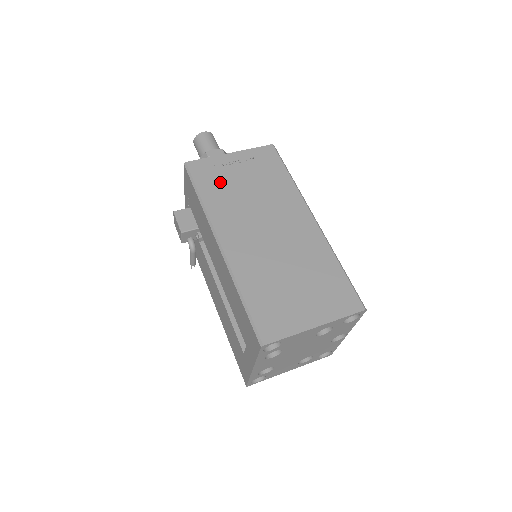
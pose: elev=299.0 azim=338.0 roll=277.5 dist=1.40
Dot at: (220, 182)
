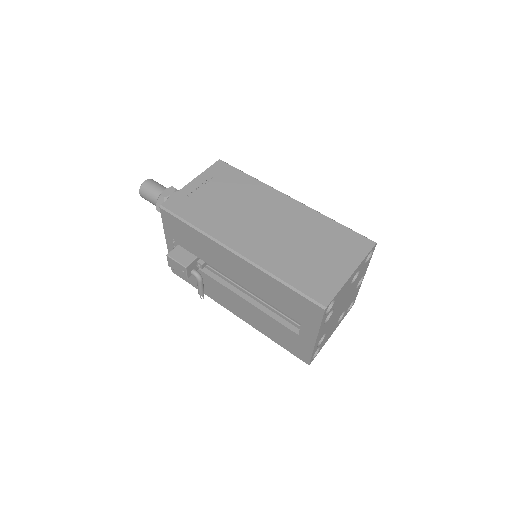
Dot at: (200, 207)
